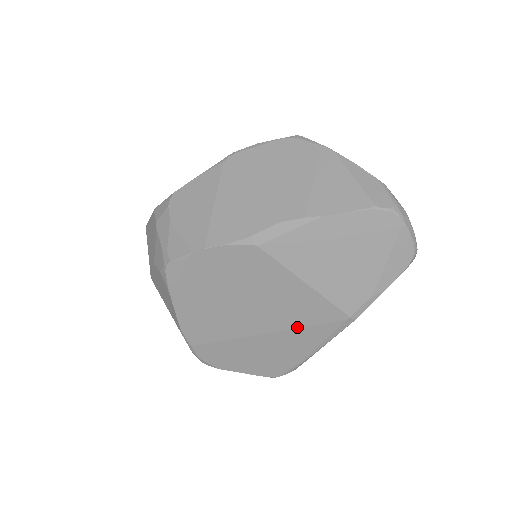
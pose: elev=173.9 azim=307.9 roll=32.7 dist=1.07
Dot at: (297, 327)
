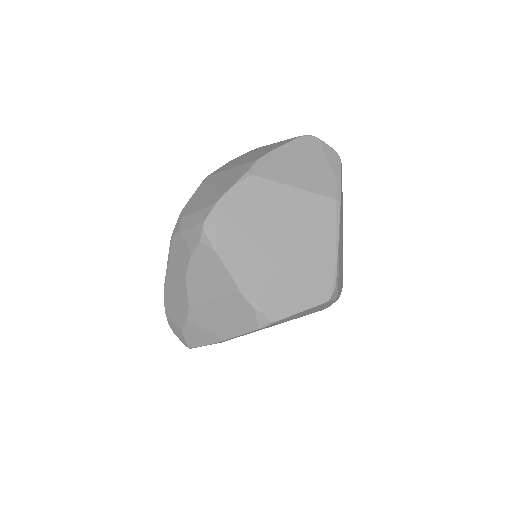
Dot at: (312, 228)
